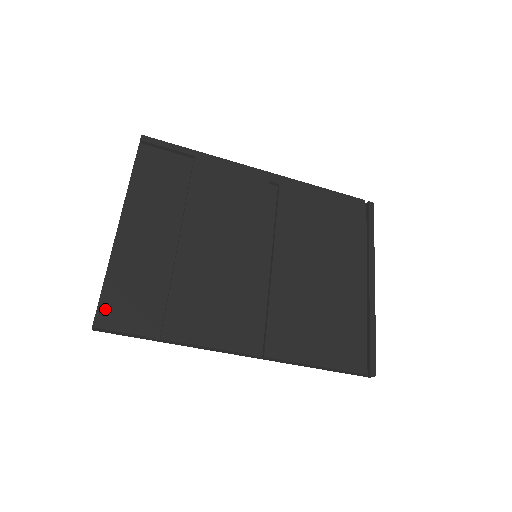
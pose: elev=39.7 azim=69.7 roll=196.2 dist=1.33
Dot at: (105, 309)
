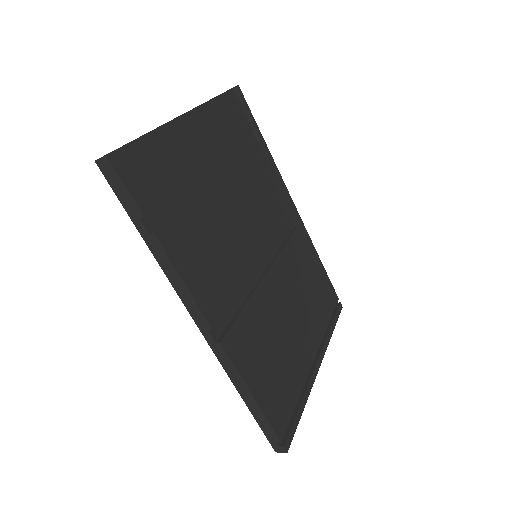
Dot at: (128, 155)
